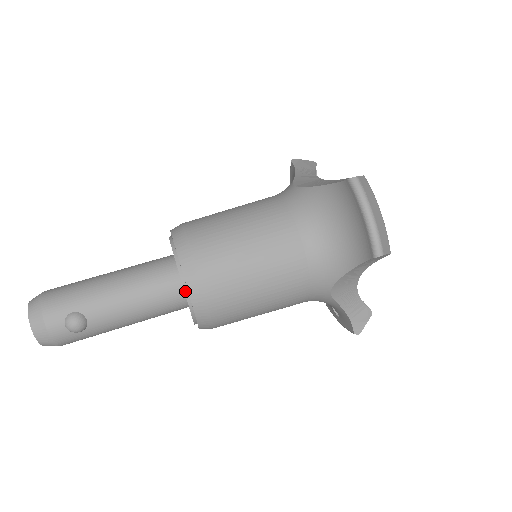
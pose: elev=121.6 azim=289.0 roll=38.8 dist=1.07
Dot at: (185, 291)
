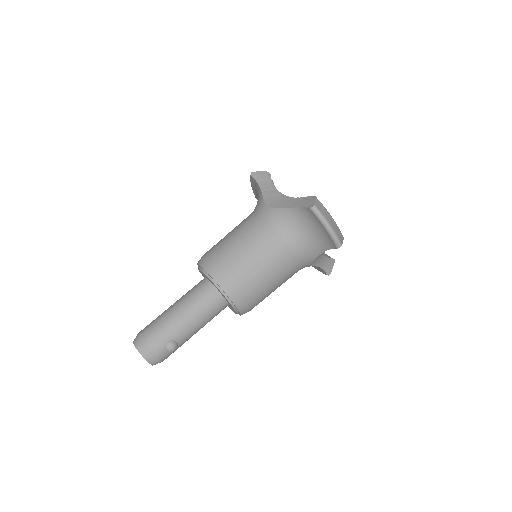
Dot at: (230, 303)
